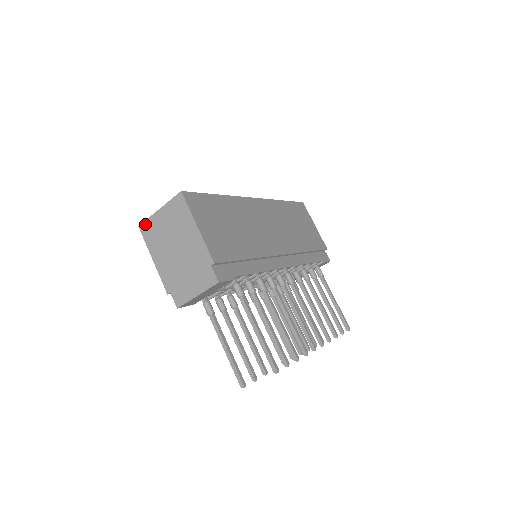
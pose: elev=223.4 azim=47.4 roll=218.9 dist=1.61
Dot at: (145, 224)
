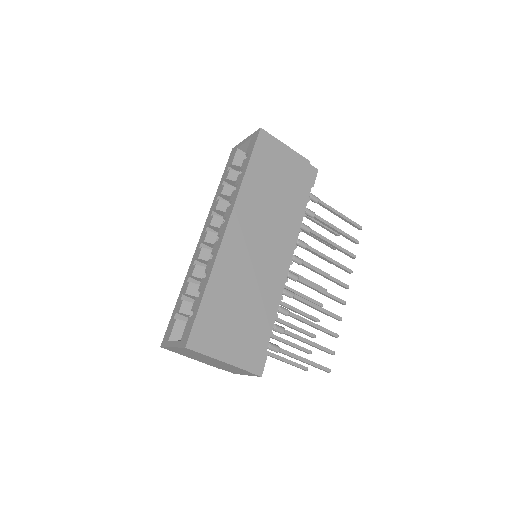
Dot at: (166, 348)
